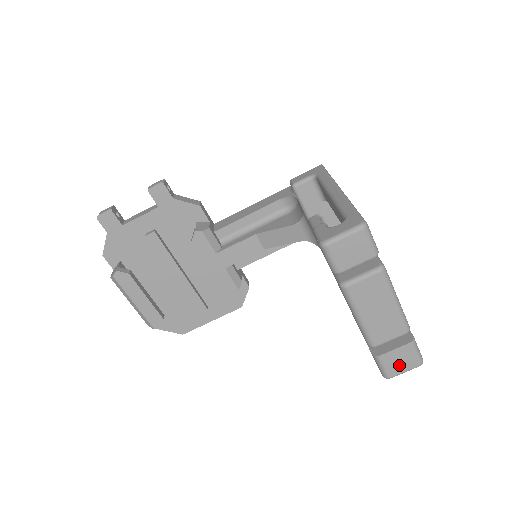
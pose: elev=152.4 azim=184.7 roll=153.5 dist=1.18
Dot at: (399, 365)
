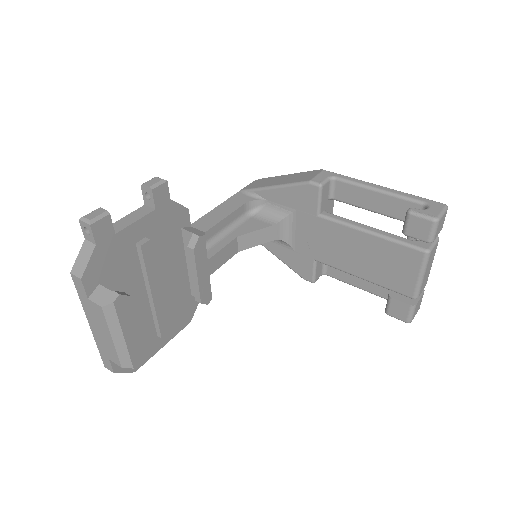
Dot at: (417, 310)
